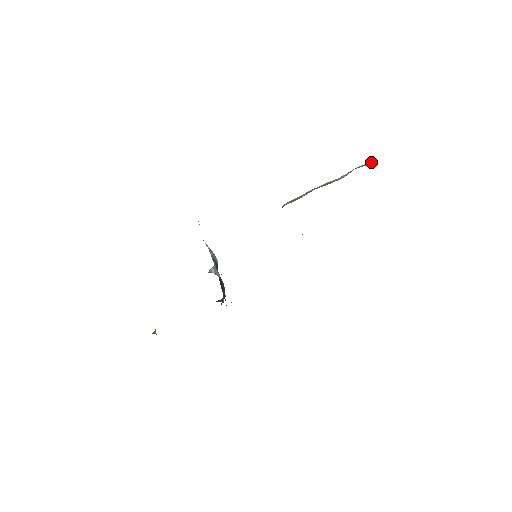
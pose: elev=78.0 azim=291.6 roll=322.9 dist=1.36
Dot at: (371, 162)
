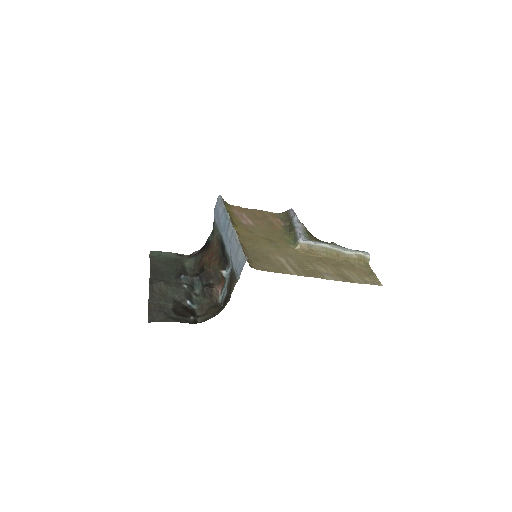
Dot at: occluded
